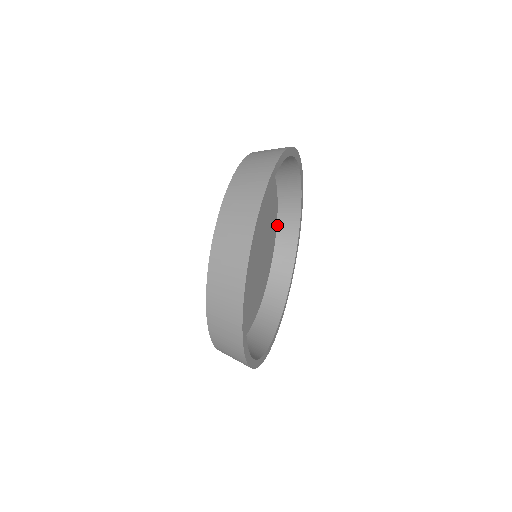
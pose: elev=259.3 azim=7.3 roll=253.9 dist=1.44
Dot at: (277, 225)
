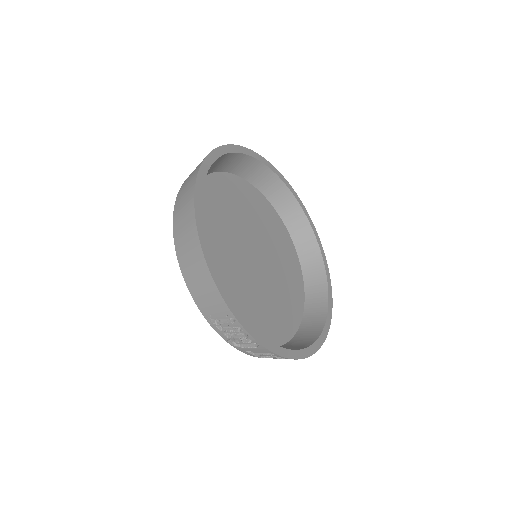
Dot at: (304, 282)
